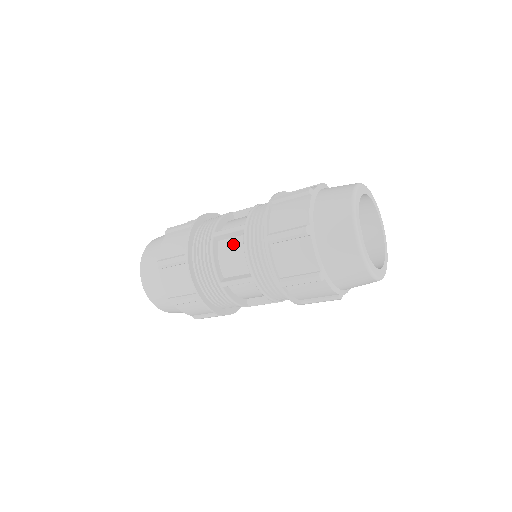
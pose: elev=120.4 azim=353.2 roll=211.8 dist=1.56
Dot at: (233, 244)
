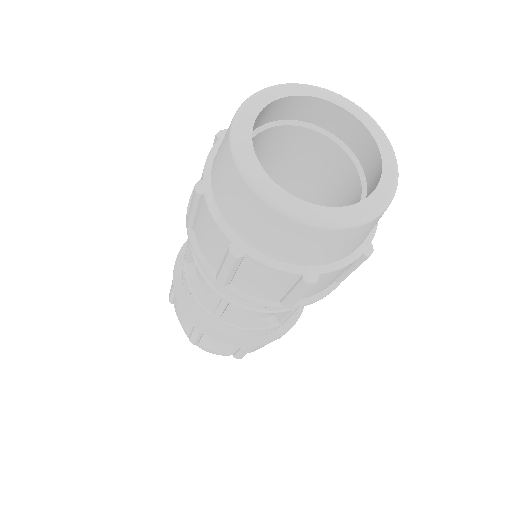
Dot at: occluded
